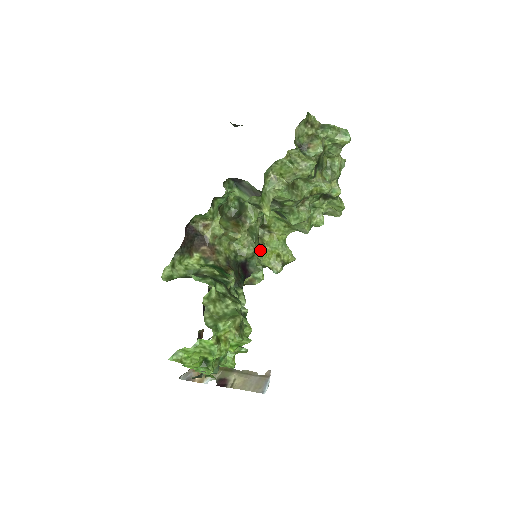
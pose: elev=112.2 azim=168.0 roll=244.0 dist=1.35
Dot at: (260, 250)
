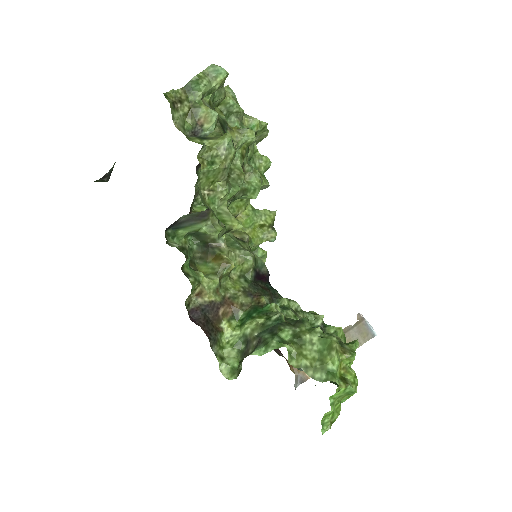
Dot at: occluded
